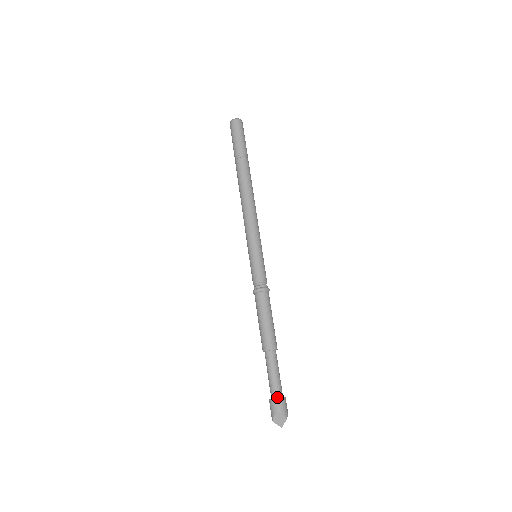
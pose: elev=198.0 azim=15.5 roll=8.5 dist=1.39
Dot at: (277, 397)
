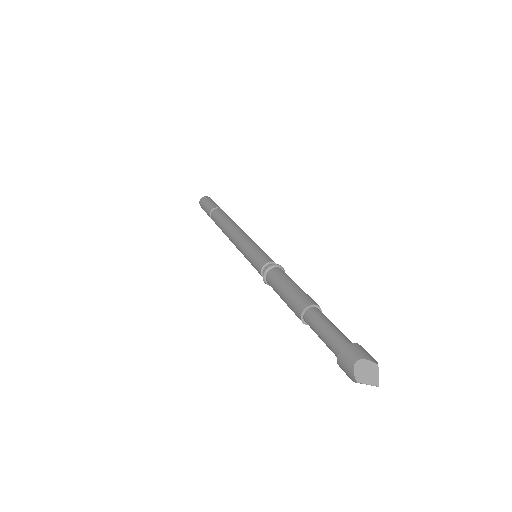
Dot at: (346, 347)
